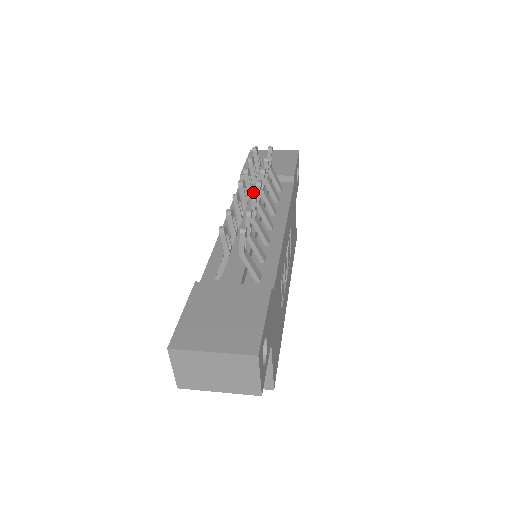
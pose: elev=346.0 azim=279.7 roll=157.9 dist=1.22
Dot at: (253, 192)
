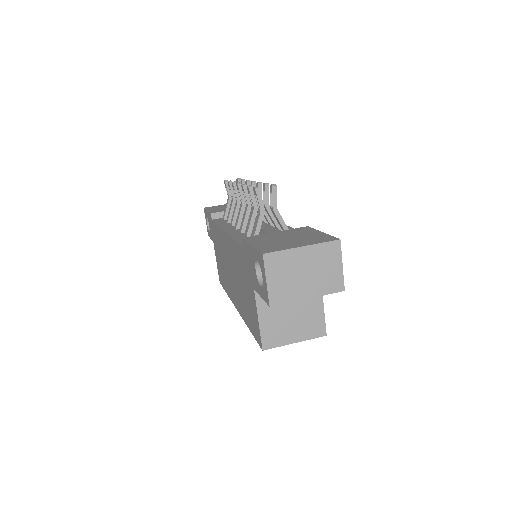
Dot at: occluded
